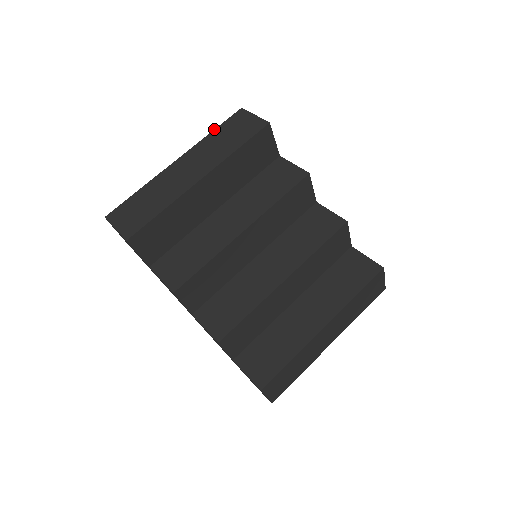
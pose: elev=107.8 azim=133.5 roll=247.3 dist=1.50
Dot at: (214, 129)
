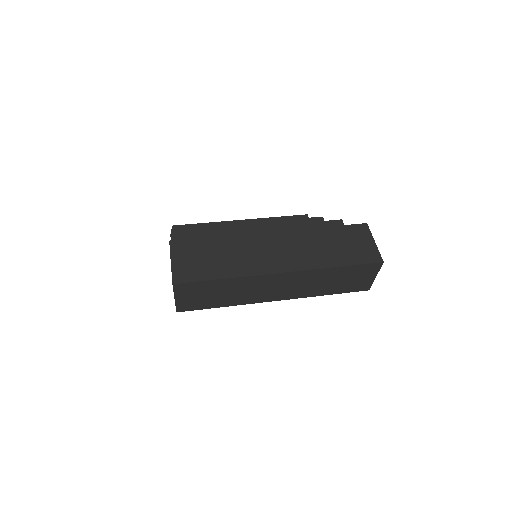
Dot at: occluded
